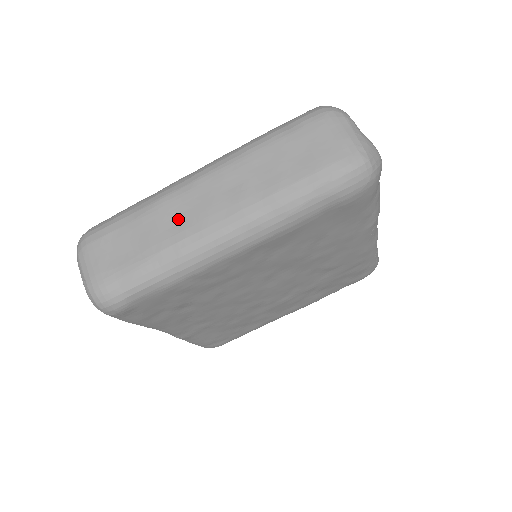
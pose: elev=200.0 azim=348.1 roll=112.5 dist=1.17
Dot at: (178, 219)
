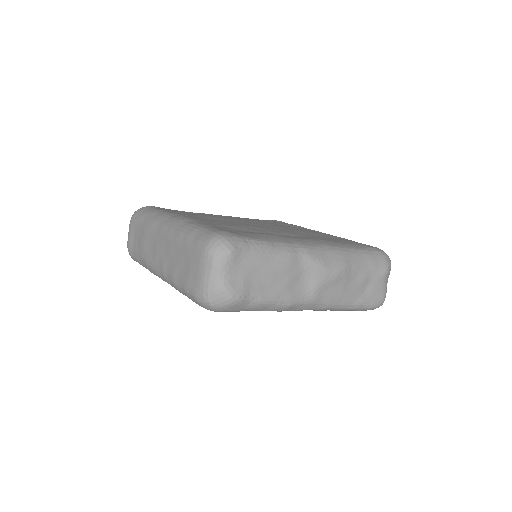
Dot at: (149, 246)
